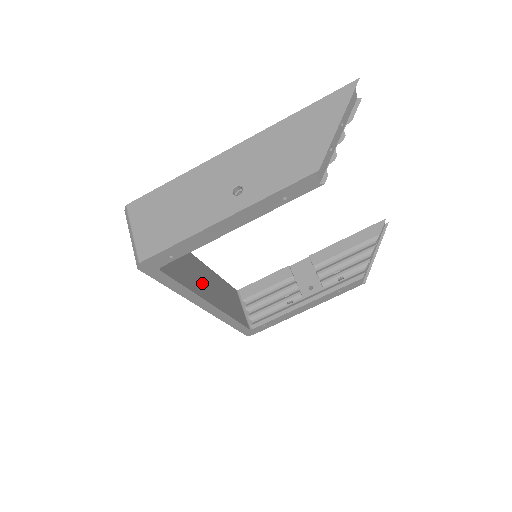
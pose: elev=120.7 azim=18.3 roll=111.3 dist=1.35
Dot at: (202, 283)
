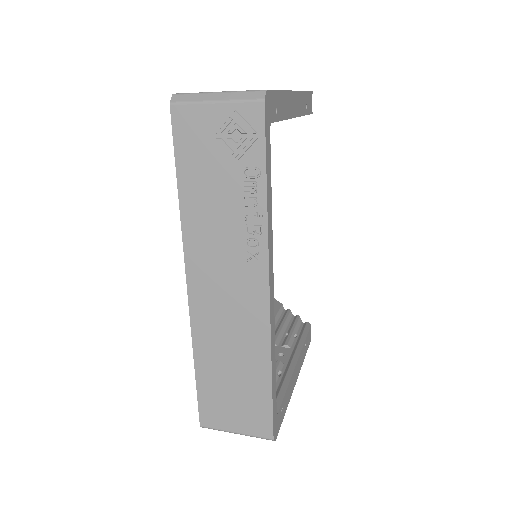
Dot at: occluded
